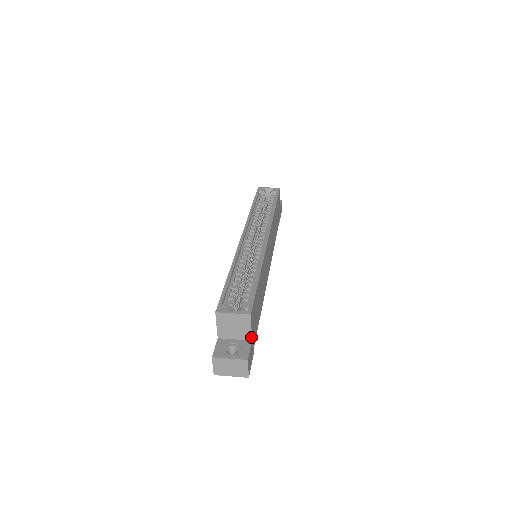
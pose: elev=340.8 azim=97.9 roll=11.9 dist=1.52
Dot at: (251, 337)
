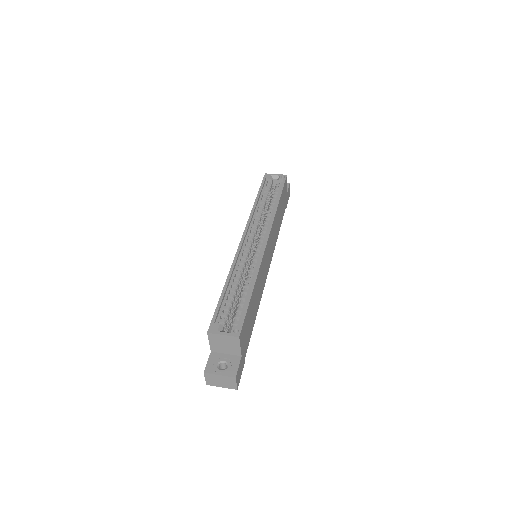
Dot at: (241, 353)
